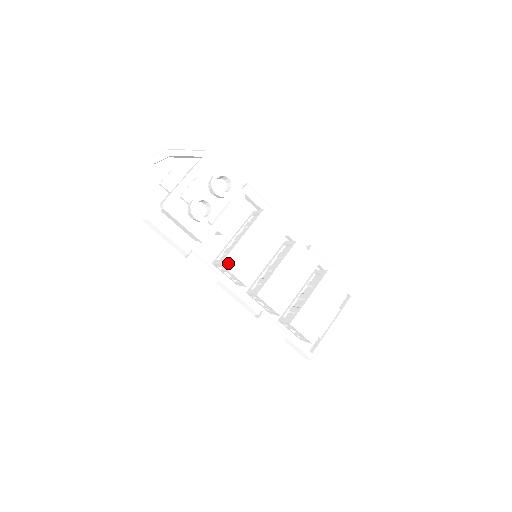
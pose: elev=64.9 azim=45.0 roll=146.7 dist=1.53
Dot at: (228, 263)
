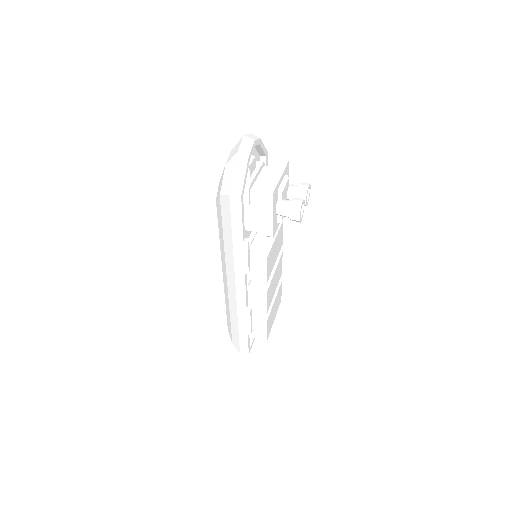
Dot at: (268, 259)
